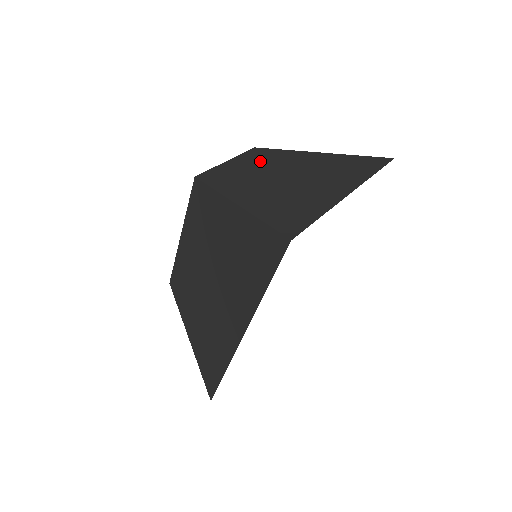
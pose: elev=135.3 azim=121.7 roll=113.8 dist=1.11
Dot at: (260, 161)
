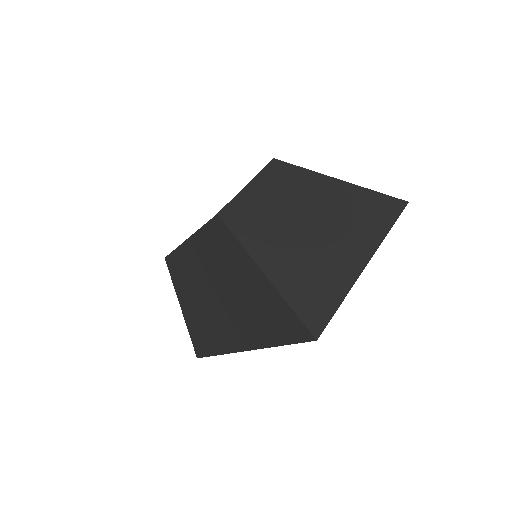
Dot at: (281, 190)
